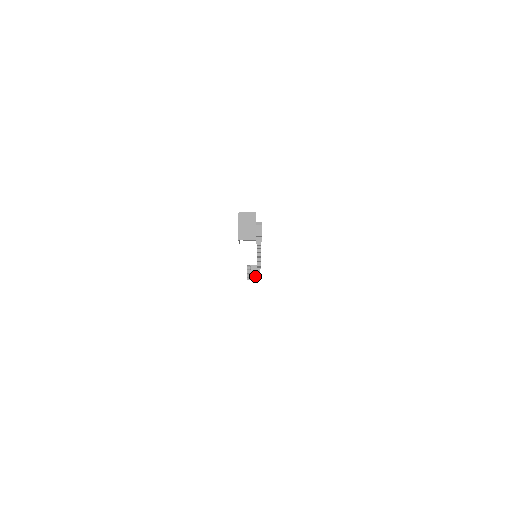
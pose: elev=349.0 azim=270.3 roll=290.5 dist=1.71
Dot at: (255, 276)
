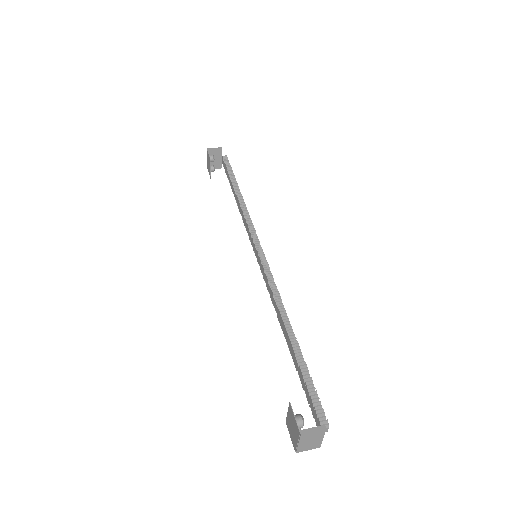
Dot at: (219, 164)
